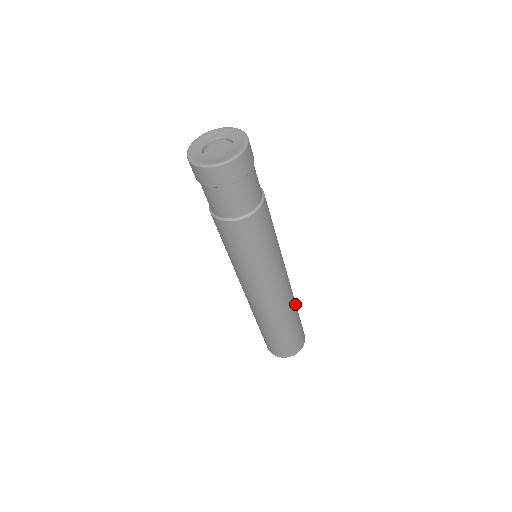
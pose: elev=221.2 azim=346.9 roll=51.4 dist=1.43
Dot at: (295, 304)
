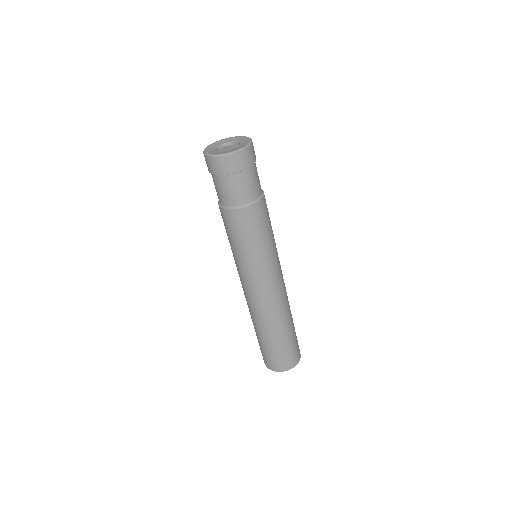
Dot at: (281, 325)
